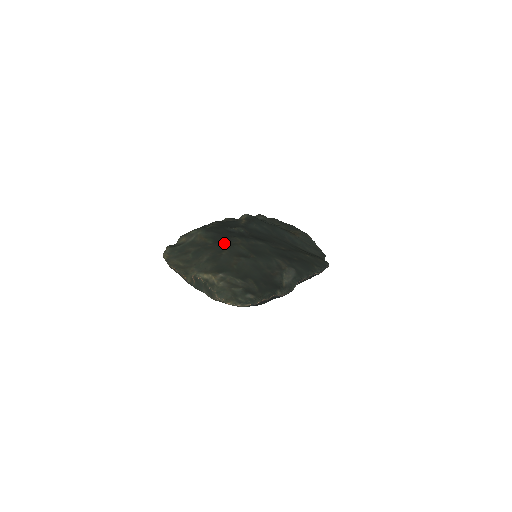
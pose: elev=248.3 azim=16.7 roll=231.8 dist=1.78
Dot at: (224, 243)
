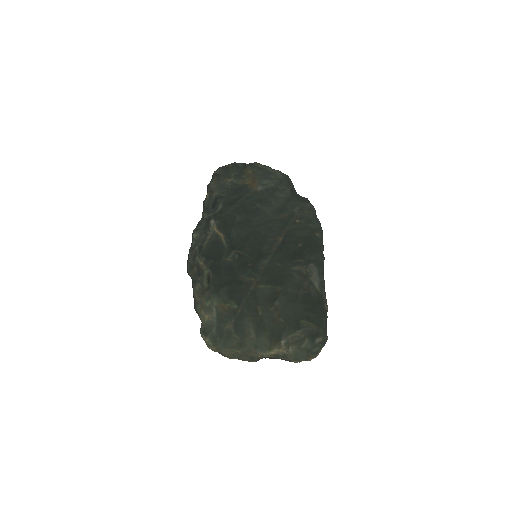
Dot at: (247, 298)
